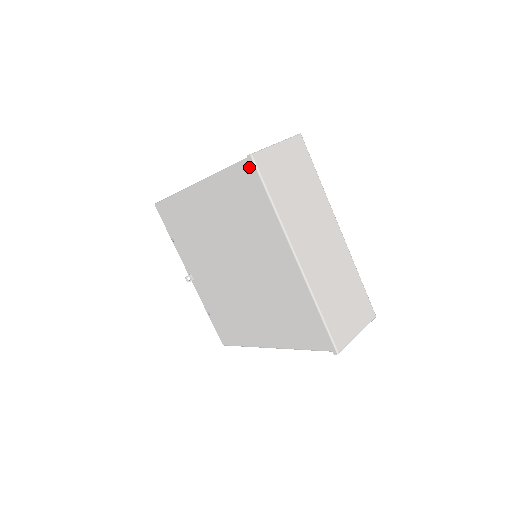
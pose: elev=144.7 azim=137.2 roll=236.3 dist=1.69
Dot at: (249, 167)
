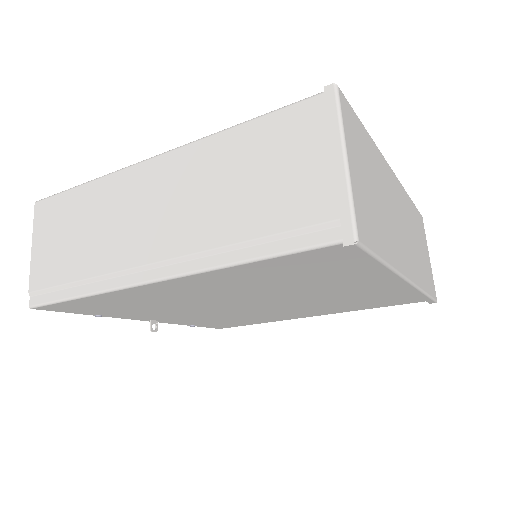
Dot at: (339, 250)
